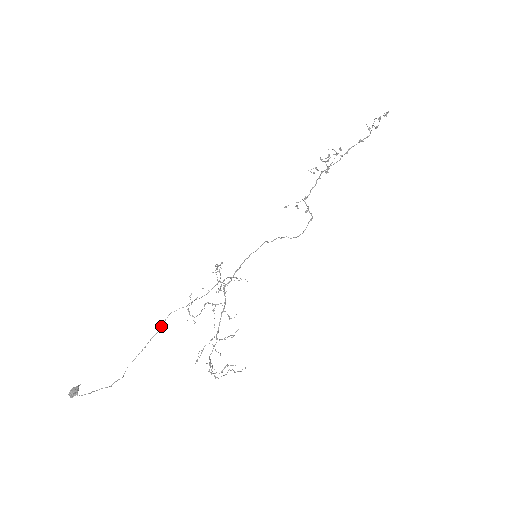
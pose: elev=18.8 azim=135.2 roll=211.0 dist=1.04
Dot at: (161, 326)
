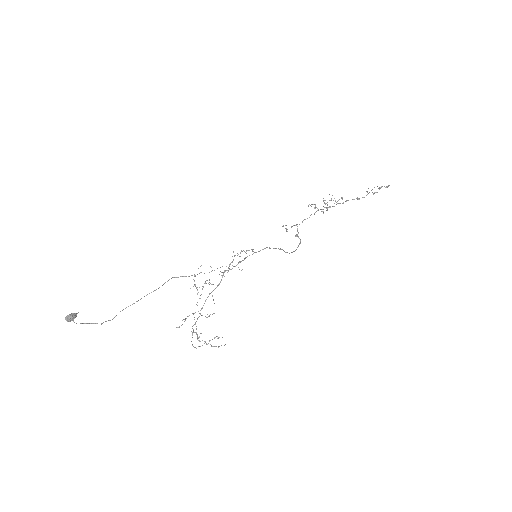
Dot at: occluded
